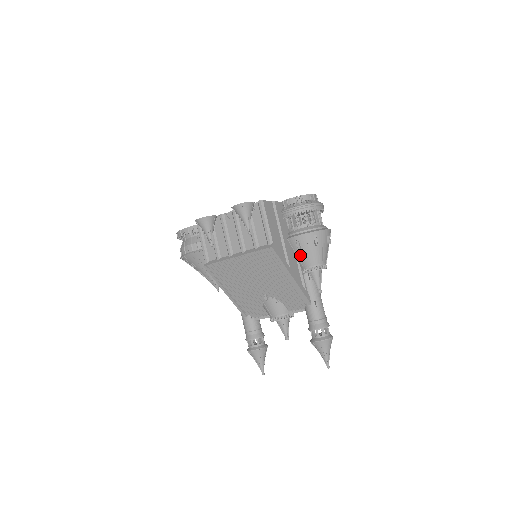
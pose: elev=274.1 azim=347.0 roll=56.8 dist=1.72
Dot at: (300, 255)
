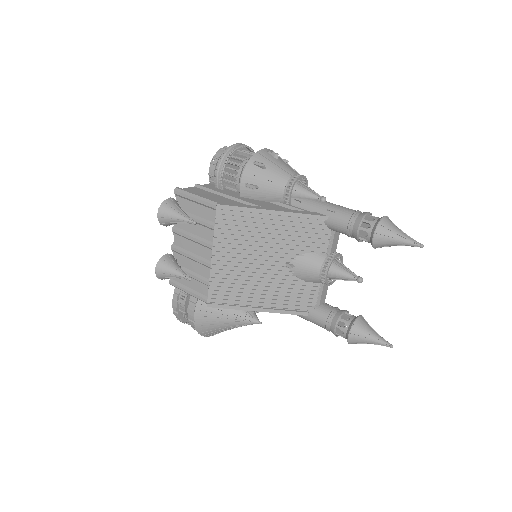
Dot at: (265, 193)
